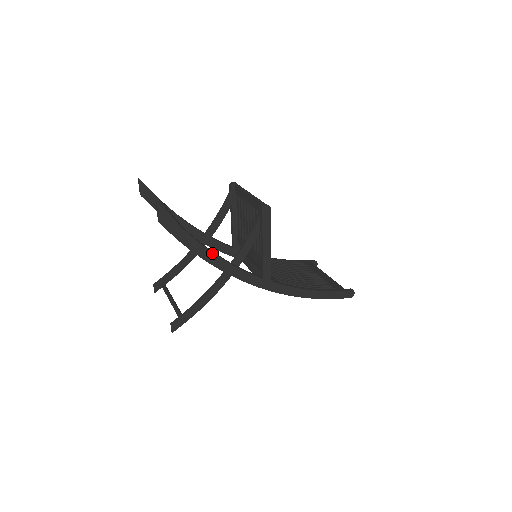
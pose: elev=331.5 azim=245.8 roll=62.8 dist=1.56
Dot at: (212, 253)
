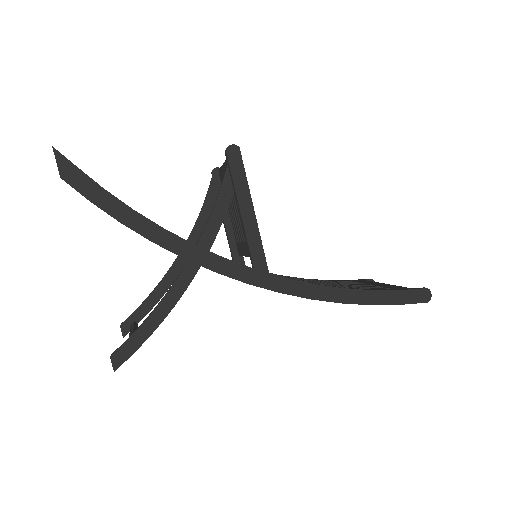
Dot at: (156, 225)
